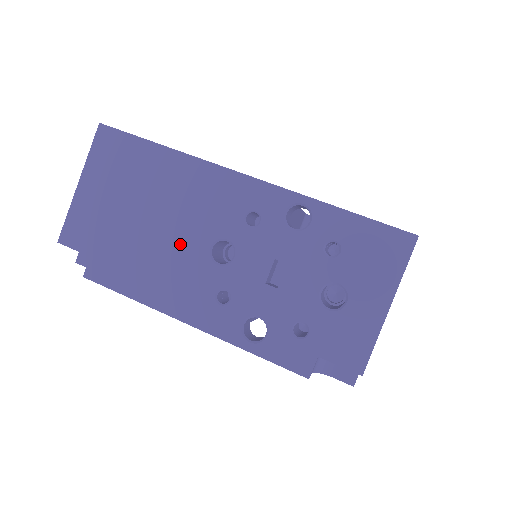
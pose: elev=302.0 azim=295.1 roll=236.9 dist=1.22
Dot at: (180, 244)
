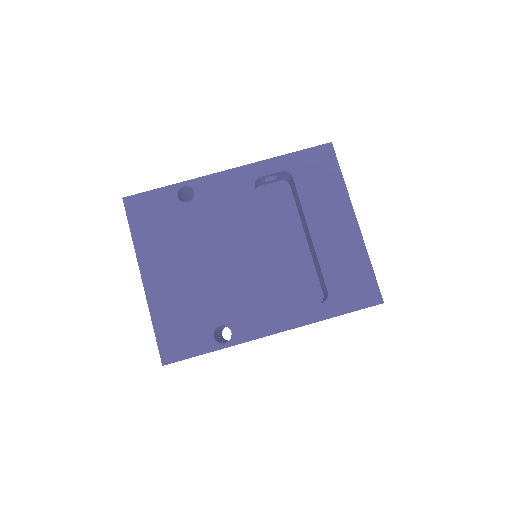
Dot at: occluded
